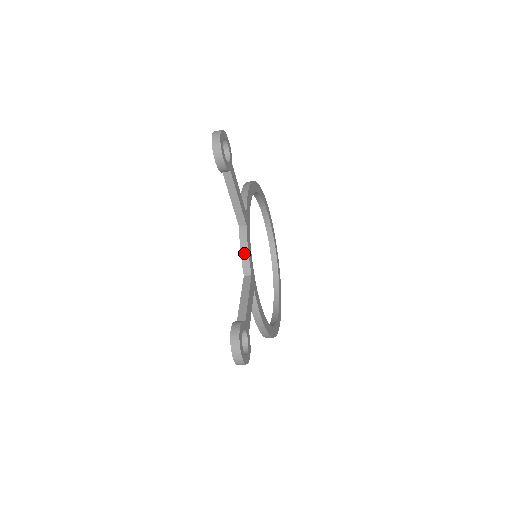
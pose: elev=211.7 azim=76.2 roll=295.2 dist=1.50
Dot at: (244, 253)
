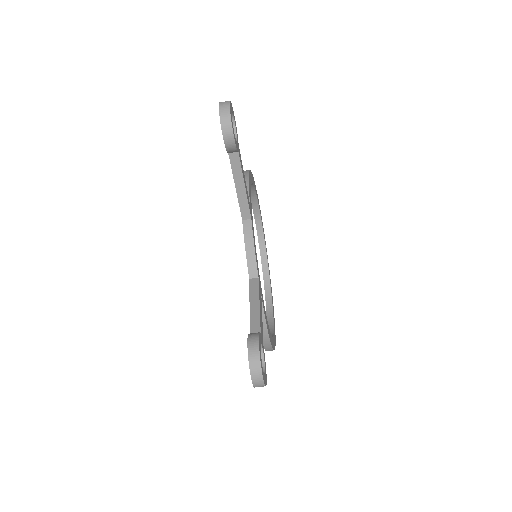
Dot at: (250, 251)
